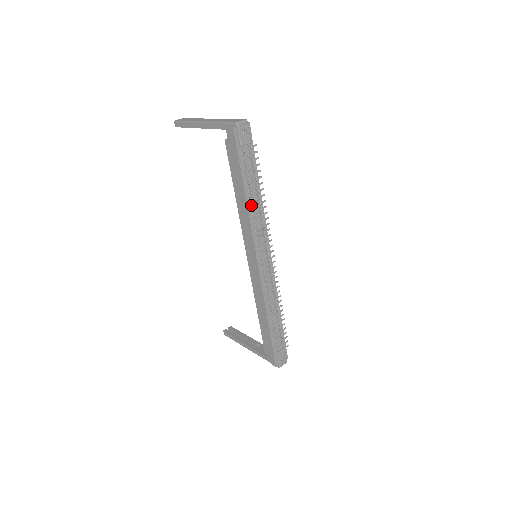
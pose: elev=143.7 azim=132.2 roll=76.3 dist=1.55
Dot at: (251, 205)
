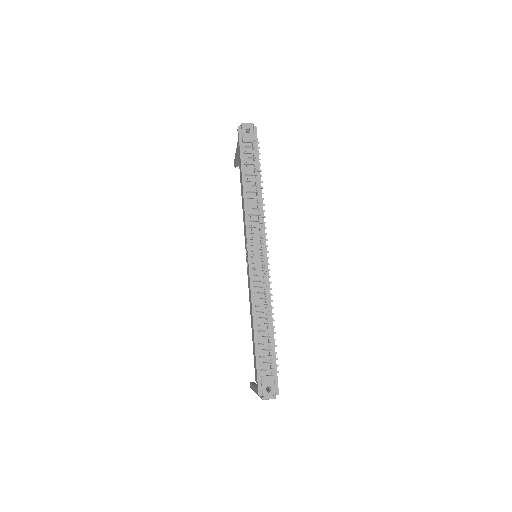
Dot at: (248, 195)
